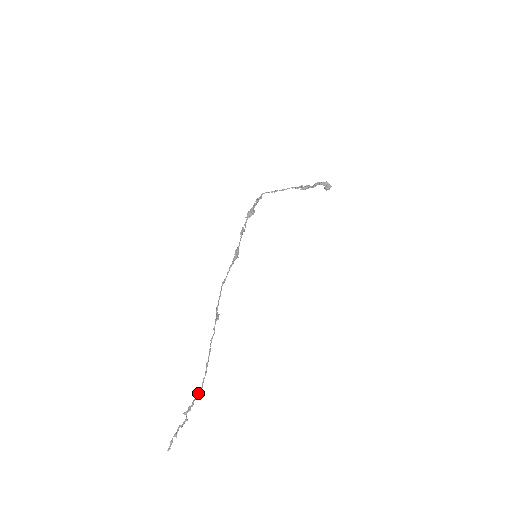
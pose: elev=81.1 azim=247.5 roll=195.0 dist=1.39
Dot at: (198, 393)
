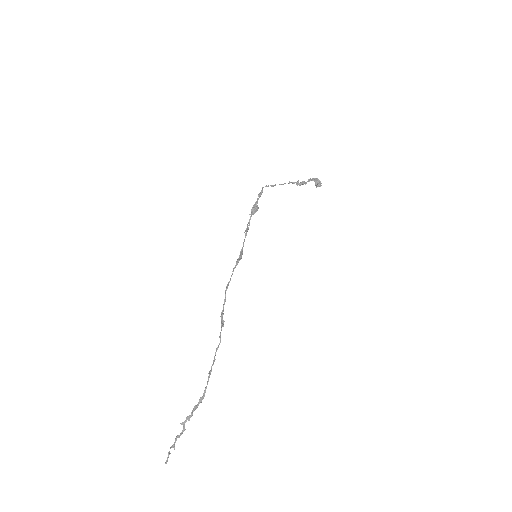
Dot at: (199, 403)
